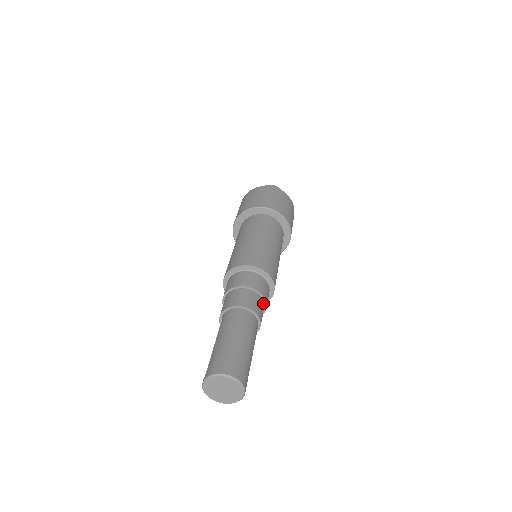
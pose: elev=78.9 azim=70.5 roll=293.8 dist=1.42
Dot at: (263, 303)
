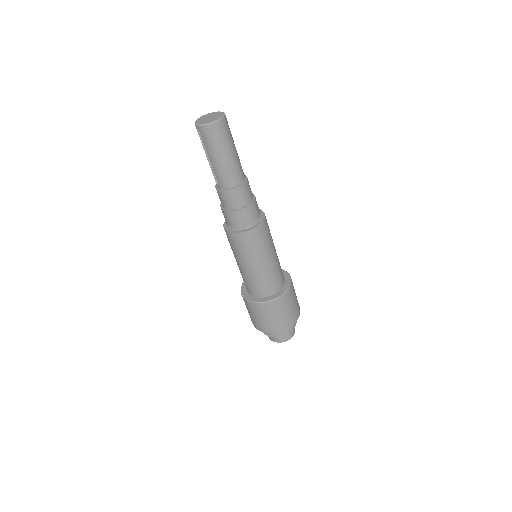
Dot at: occluded
